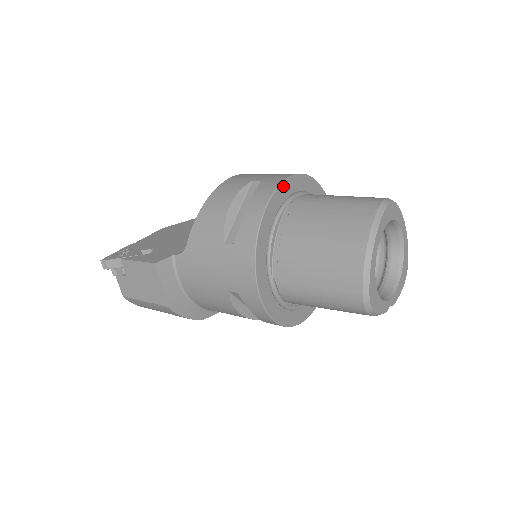
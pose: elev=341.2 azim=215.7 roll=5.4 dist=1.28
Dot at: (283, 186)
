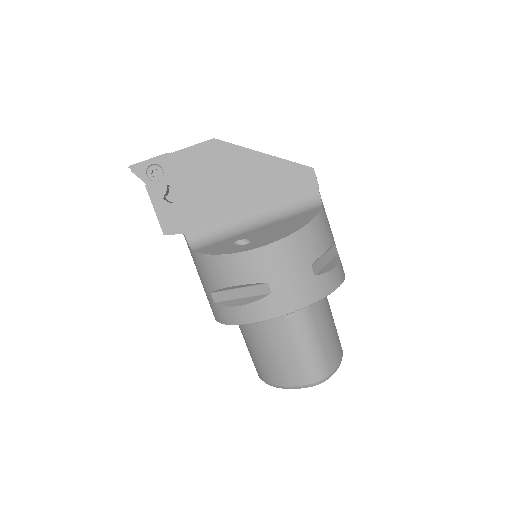
Dot at: (277, 316)
